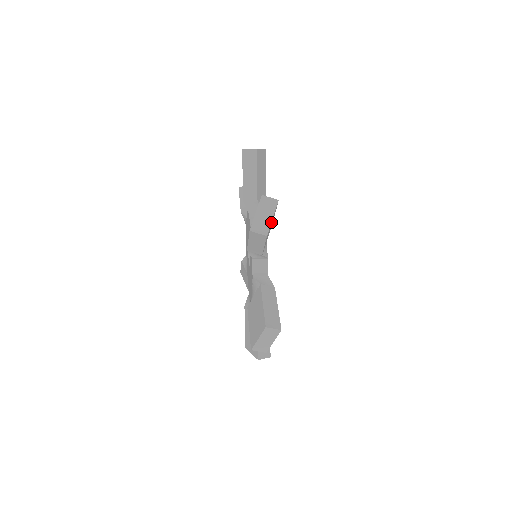
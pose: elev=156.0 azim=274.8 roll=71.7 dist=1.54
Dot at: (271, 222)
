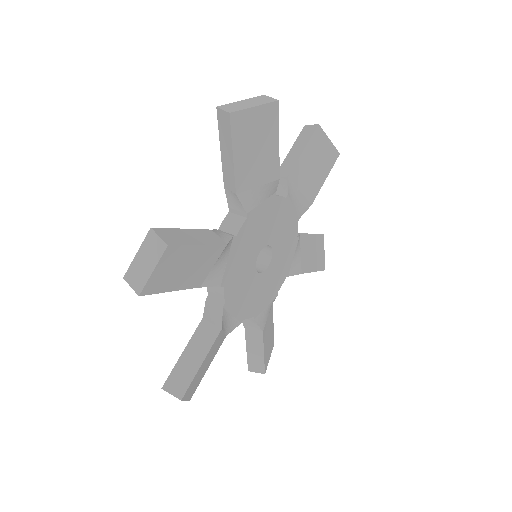
Dot at: (250, 110)
